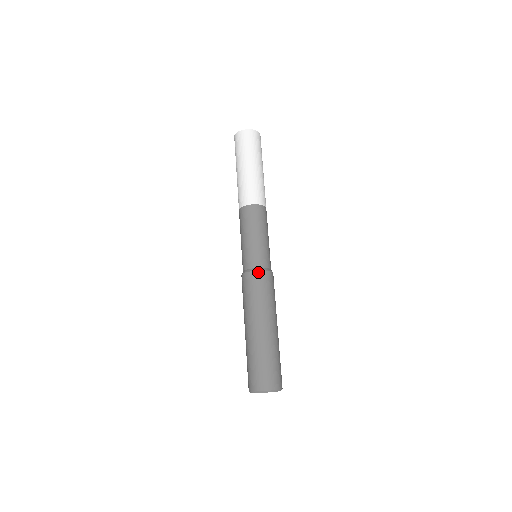
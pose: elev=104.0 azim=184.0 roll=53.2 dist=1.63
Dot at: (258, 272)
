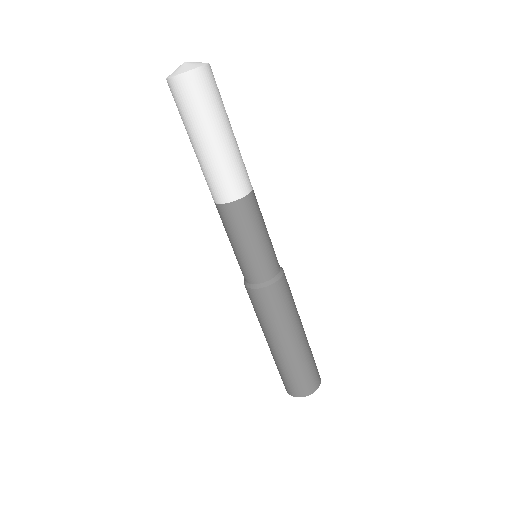
Dot at: (256, 290)
